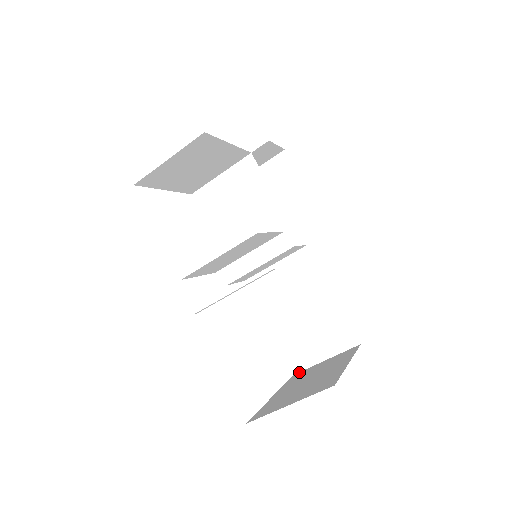
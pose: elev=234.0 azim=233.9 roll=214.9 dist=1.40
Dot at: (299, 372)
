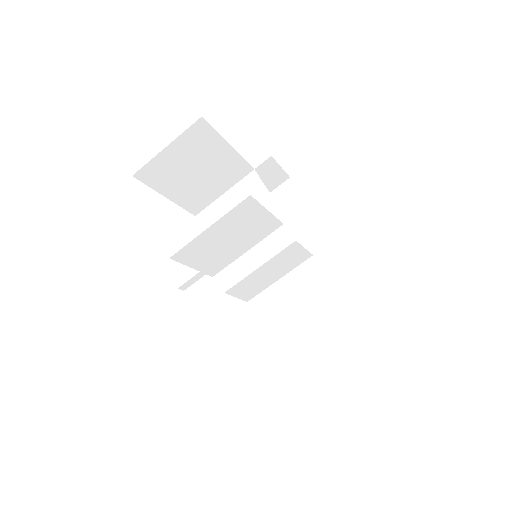
Dot at: (309, 402)
